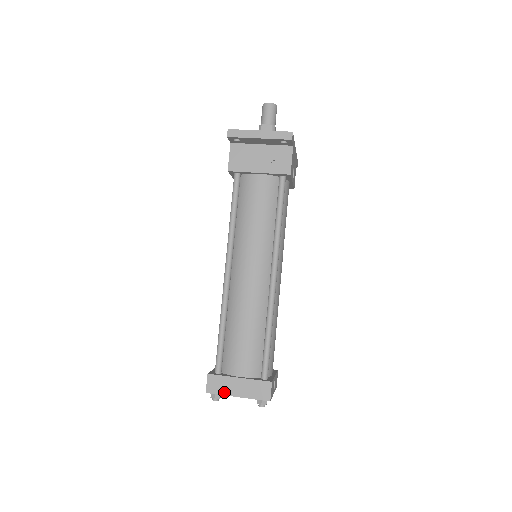
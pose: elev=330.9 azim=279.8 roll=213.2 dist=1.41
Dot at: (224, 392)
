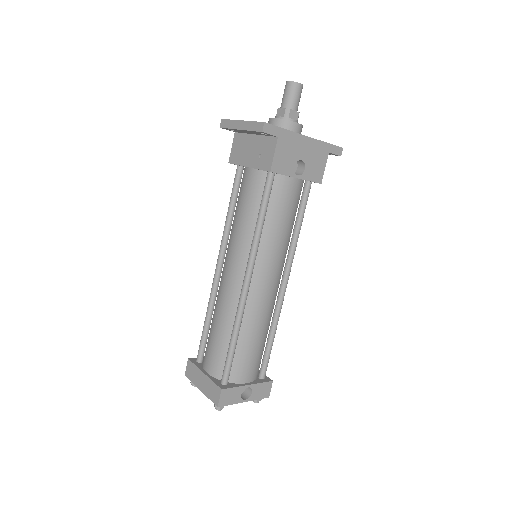
Dot at: (194, 381)
